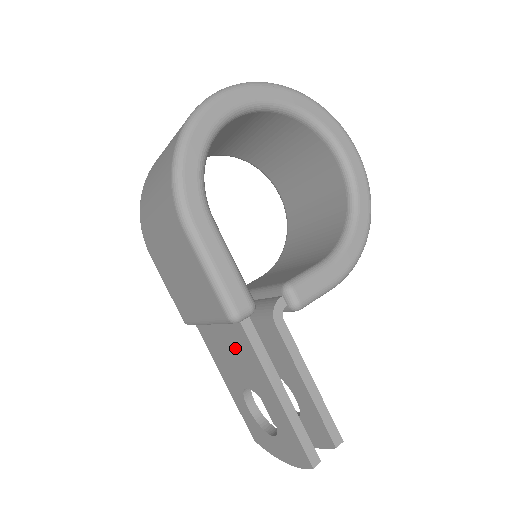
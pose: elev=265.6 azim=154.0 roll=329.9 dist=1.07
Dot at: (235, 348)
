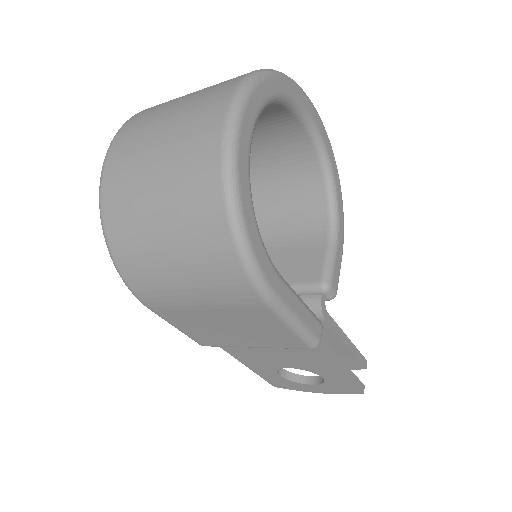
Dot at: (288, 353)
